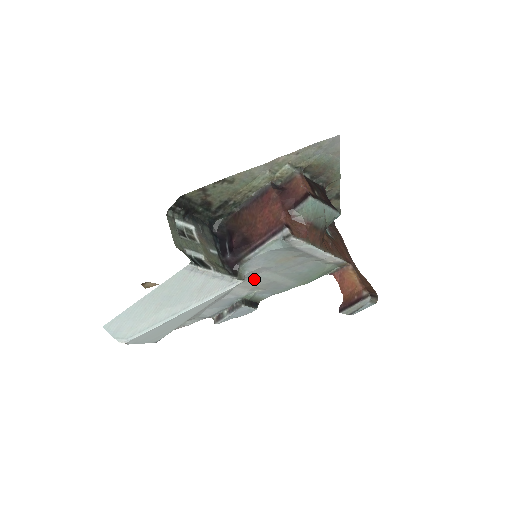
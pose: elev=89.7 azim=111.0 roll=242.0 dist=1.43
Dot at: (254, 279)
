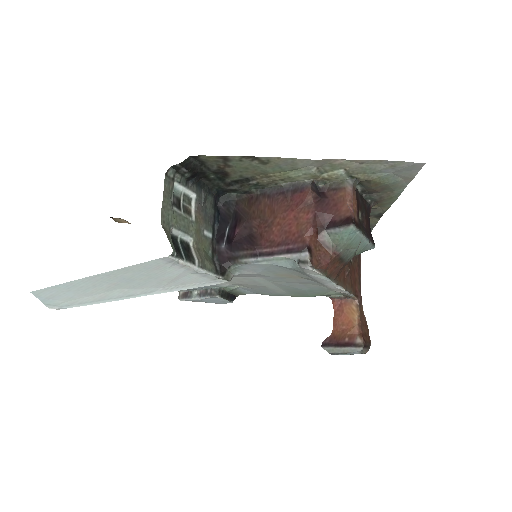
Dot at: (243, 278)
